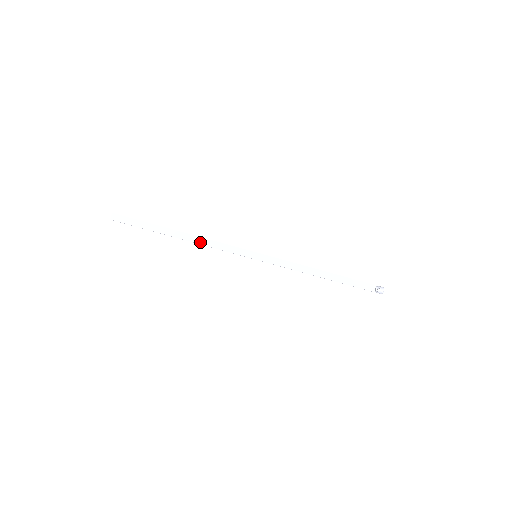
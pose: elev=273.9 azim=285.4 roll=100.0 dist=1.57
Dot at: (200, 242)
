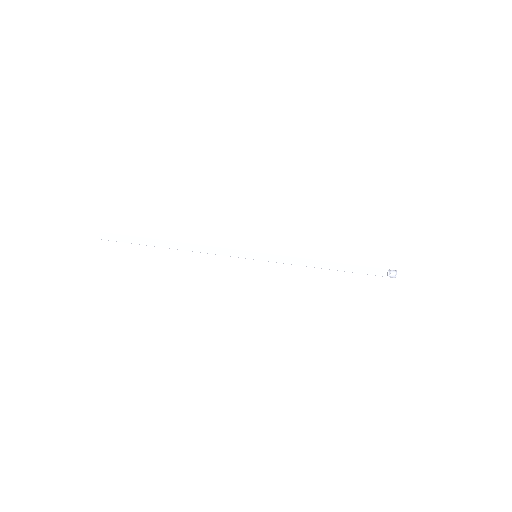
Dot at: (195, 250)
